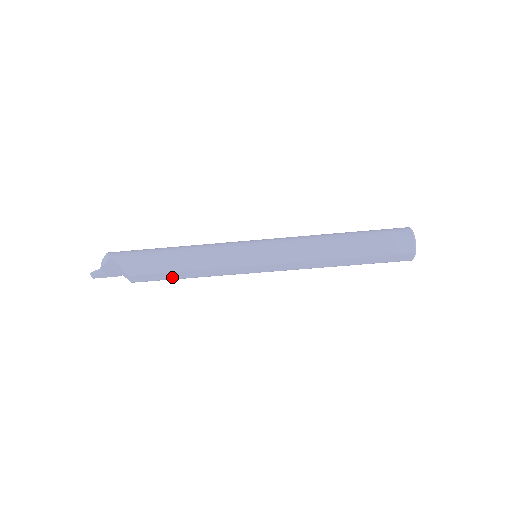
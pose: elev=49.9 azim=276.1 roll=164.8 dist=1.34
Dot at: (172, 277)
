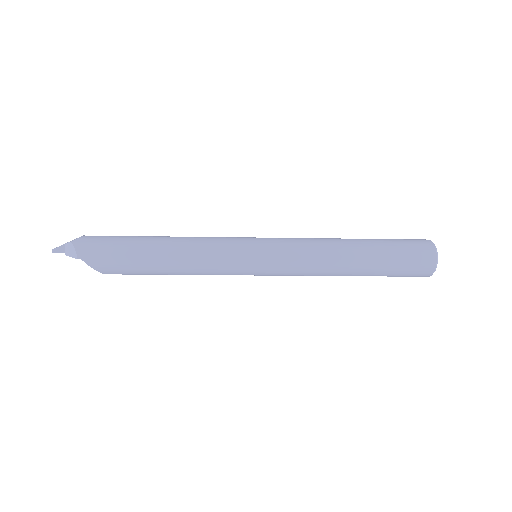
Dot at: occluded
